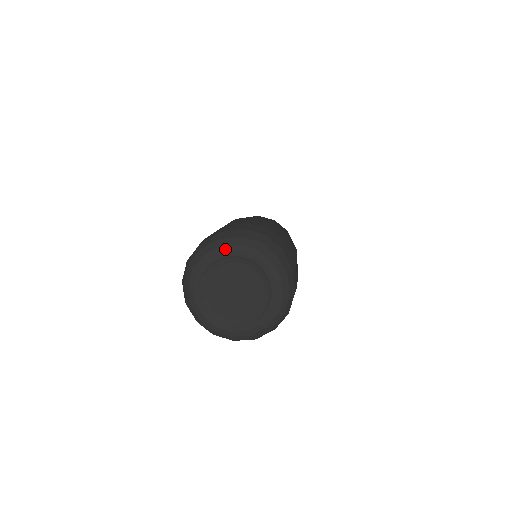
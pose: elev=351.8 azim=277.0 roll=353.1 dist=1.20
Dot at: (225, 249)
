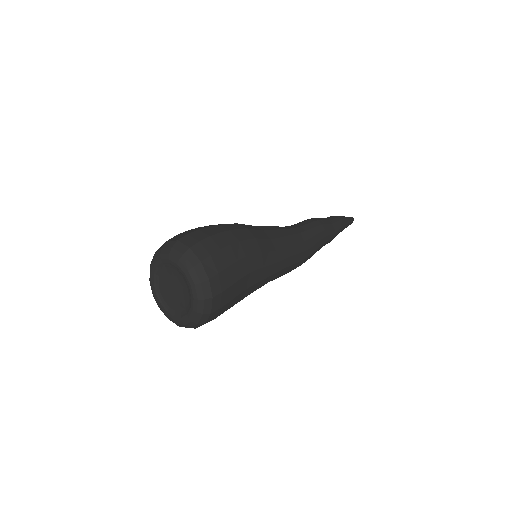
Dot at: (156, 260)
